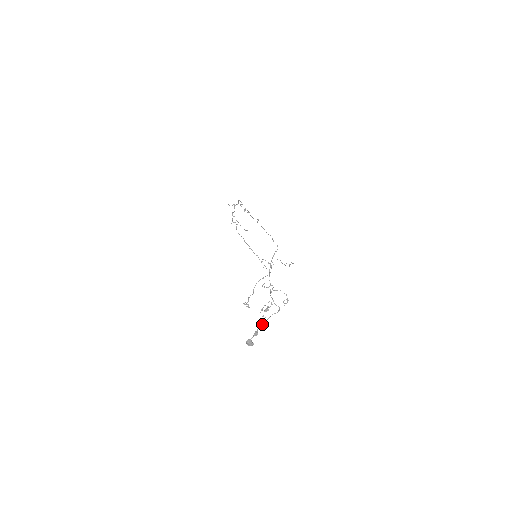
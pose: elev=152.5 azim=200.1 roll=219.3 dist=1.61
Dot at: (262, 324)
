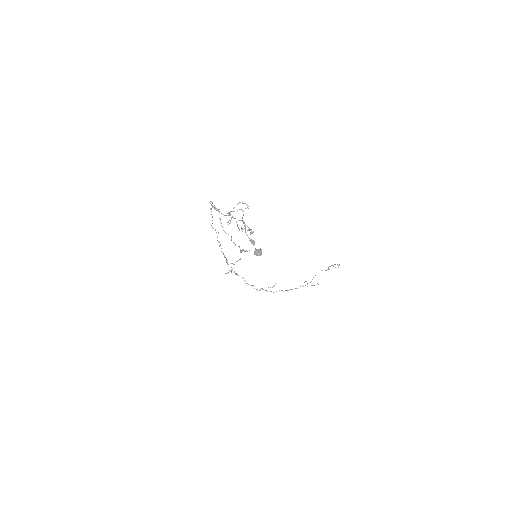
Dot at: (245, 231)
